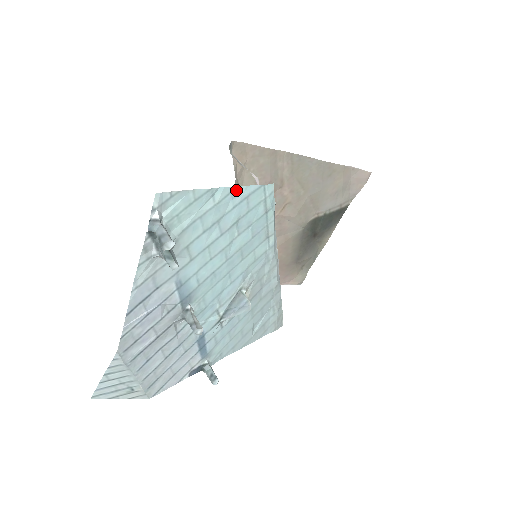
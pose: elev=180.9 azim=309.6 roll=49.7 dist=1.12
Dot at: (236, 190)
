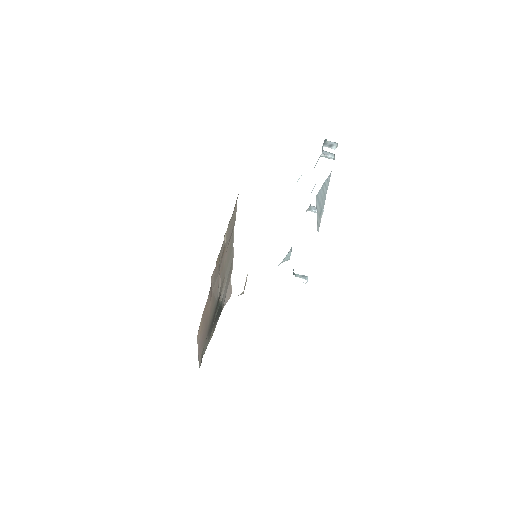
Dot at: occluded
